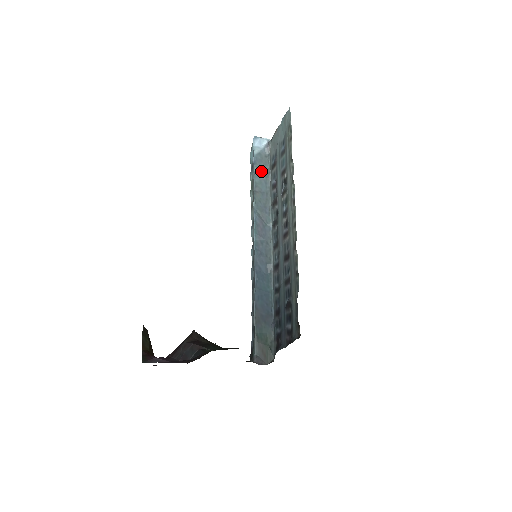
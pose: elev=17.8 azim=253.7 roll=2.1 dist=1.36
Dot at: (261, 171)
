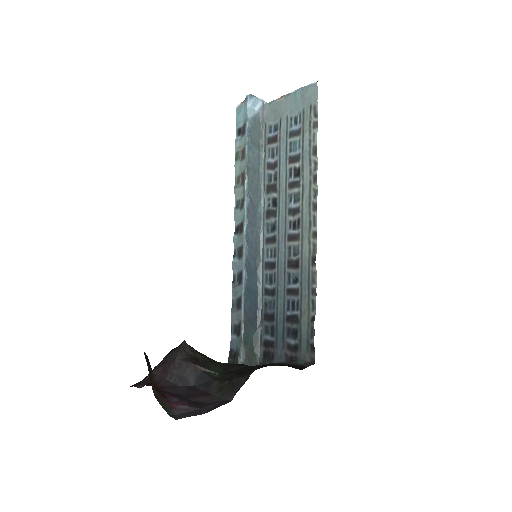
Dot at: (254, 142)
